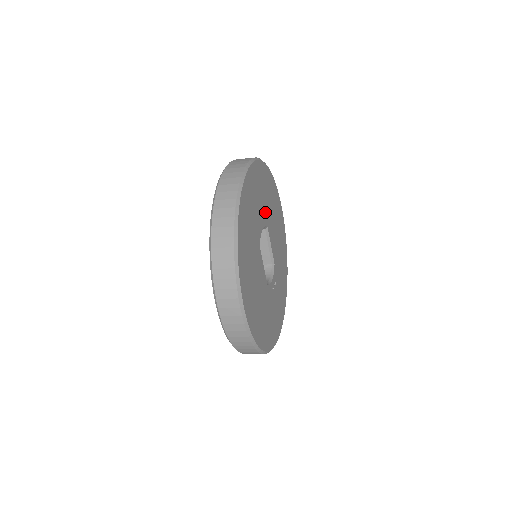
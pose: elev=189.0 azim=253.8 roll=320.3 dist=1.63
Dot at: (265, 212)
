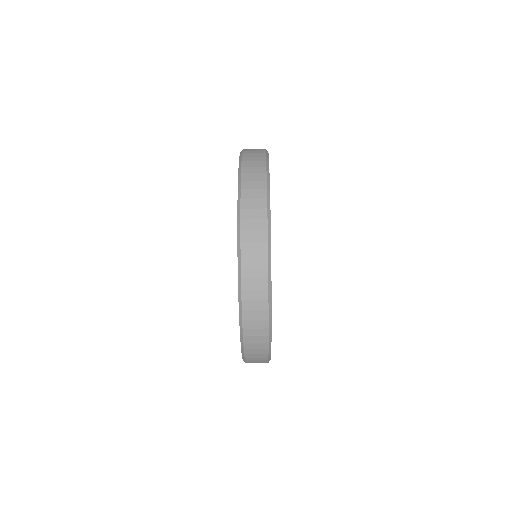
Dot at: occluded
